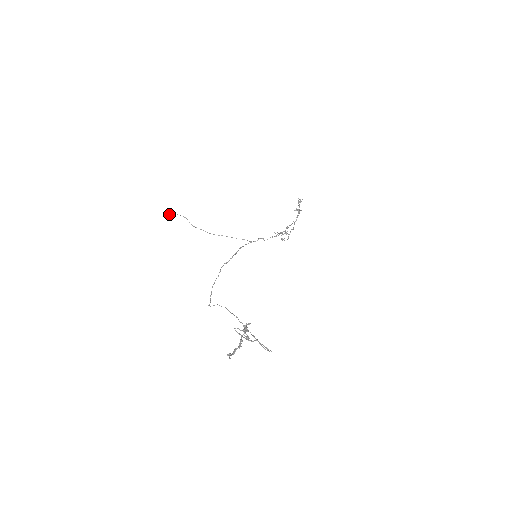
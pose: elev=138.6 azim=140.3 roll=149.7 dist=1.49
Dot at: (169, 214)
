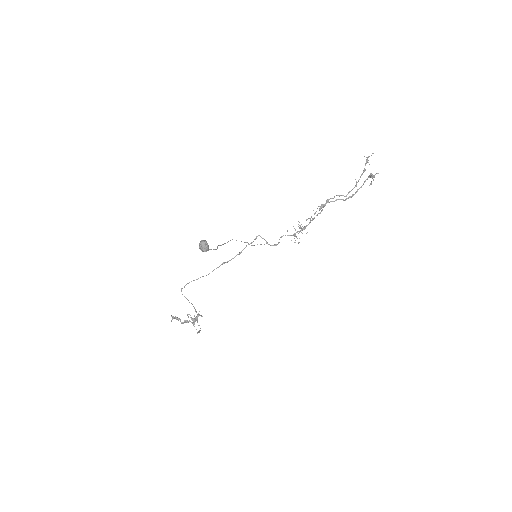
Dot at: (200, 247)
